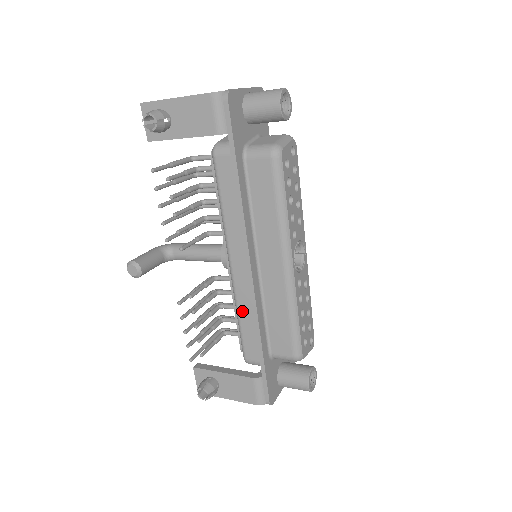
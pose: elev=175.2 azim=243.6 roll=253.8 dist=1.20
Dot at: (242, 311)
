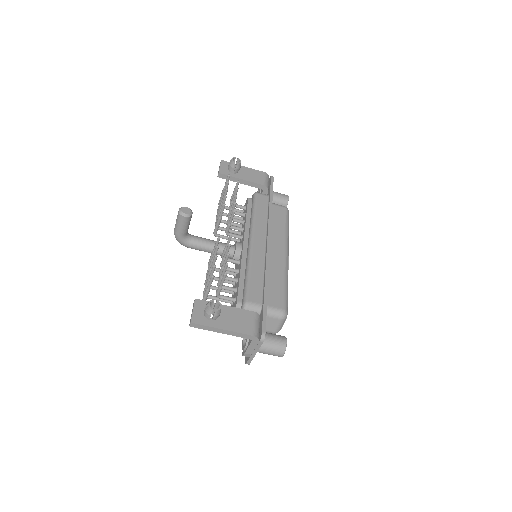
Dot at: (254, 268)
